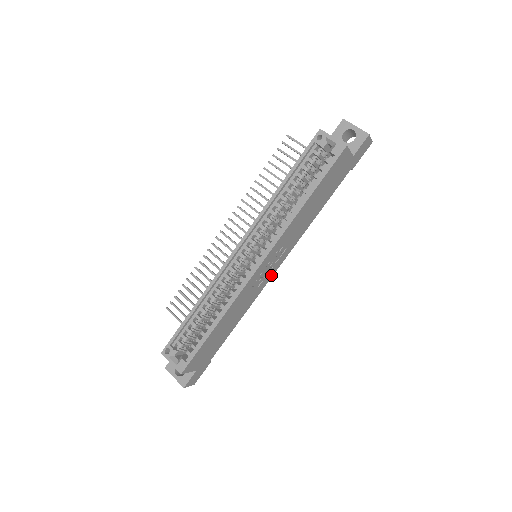
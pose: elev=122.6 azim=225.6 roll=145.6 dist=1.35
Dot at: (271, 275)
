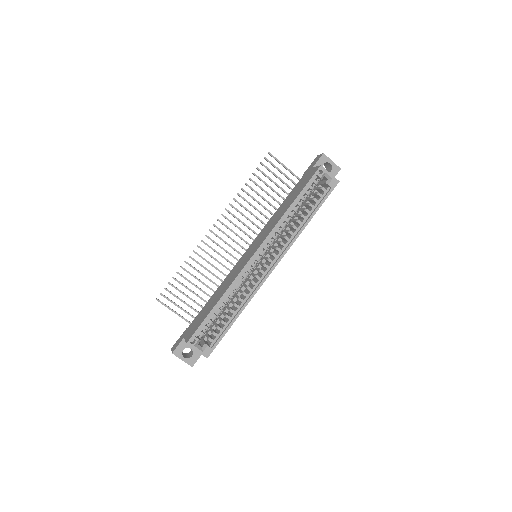
Dot at: occluded
